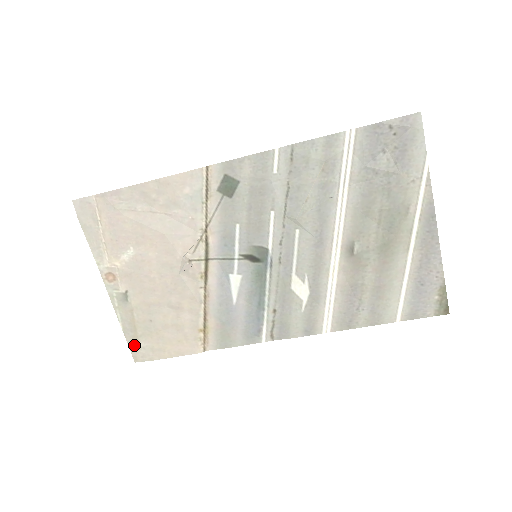
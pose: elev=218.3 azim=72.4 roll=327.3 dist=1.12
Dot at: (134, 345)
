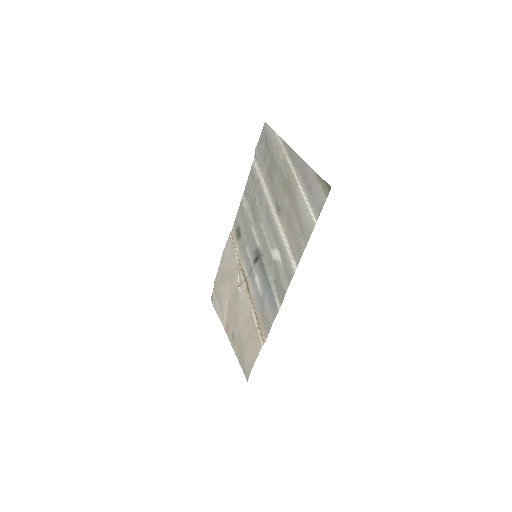
Dot at: (244, 368)
